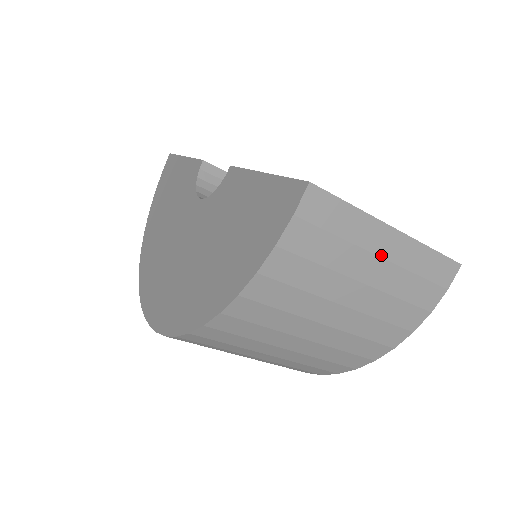
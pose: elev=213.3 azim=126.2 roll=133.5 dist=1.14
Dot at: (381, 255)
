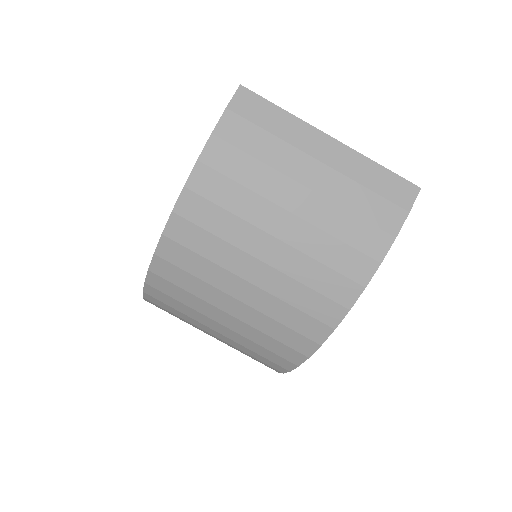
Dot at: (319, 159)
